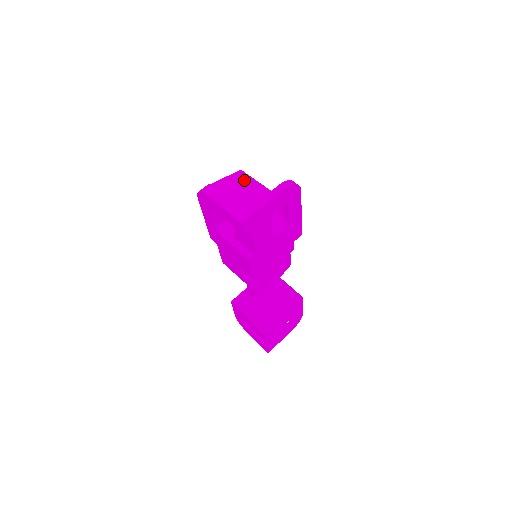
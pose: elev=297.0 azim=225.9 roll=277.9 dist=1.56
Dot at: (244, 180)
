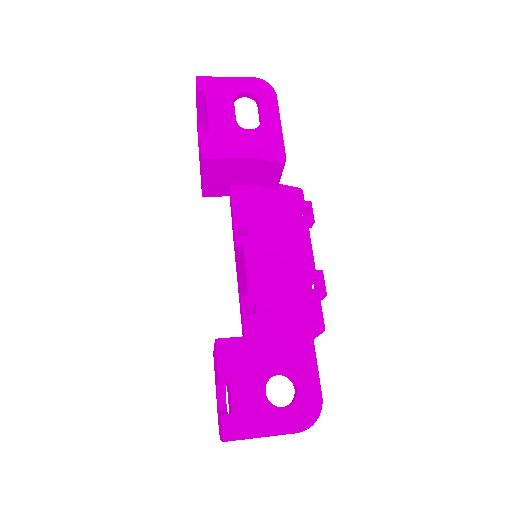
Dot at: occluded
